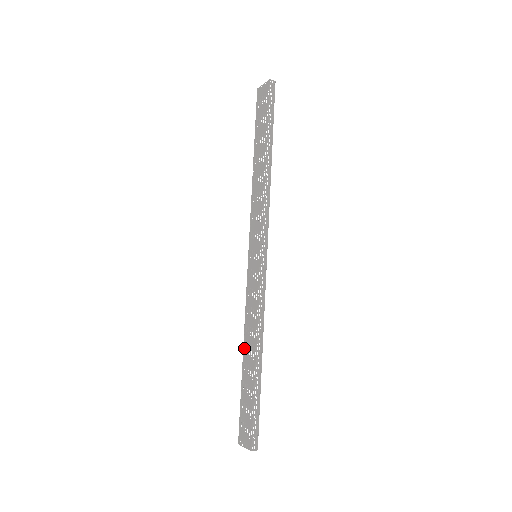
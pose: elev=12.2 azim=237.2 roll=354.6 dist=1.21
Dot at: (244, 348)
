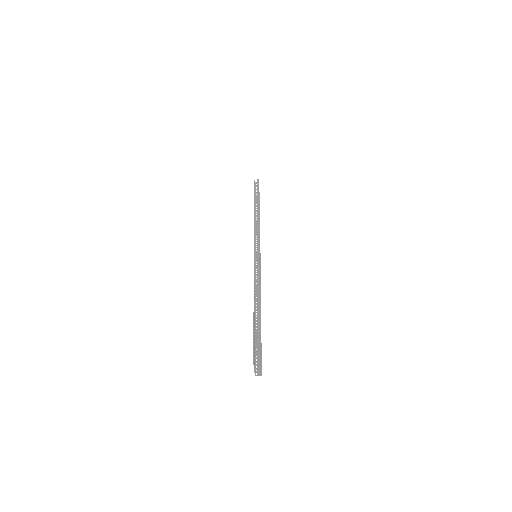
Dot at: occluded
